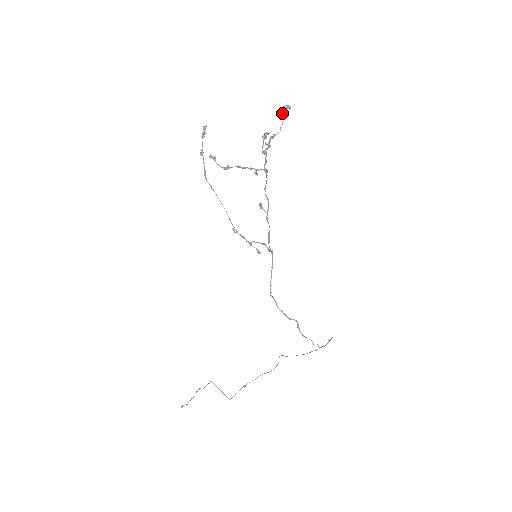
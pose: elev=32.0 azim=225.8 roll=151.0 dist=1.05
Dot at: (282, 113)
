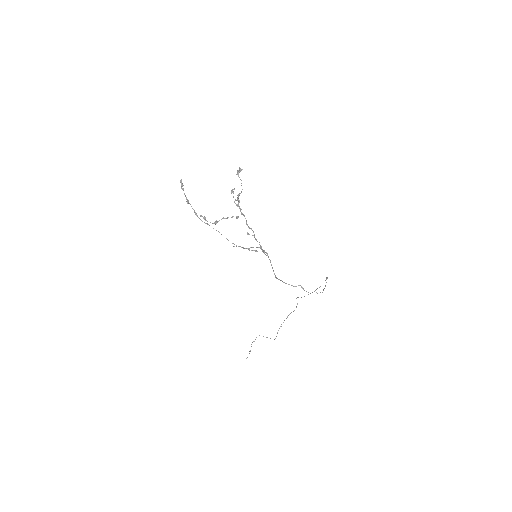
Dot at: (238, 176)
